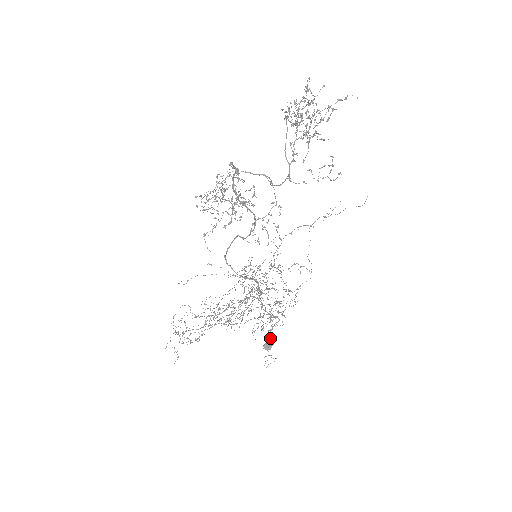
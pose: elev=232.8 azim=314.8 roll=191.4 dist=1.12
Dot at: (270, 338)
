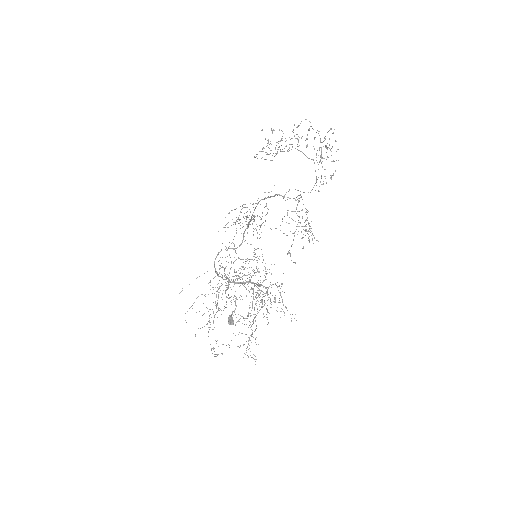
Dot at: (229, 315)
